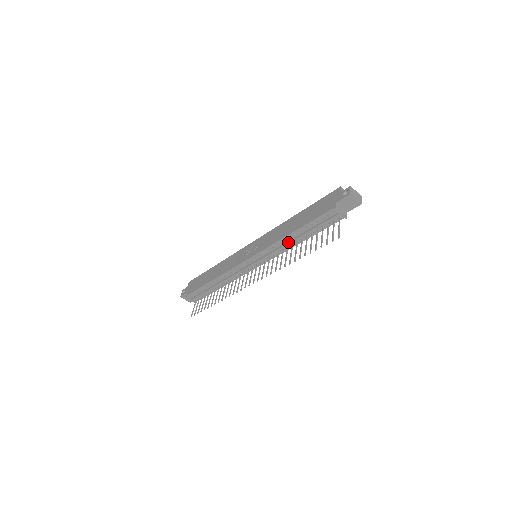
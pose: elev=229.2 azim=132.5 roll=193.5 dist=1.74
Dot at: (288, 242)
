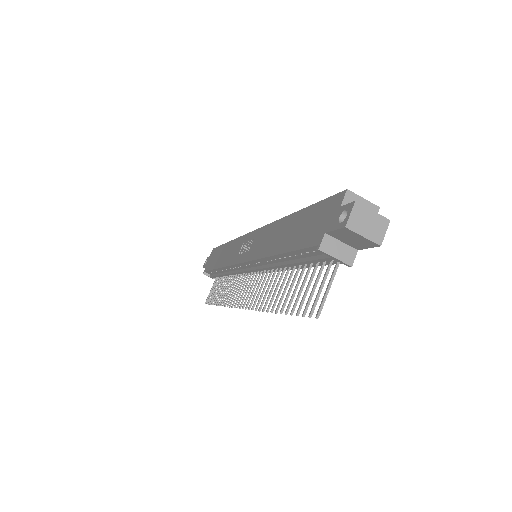
Dot at: (275, 265)
